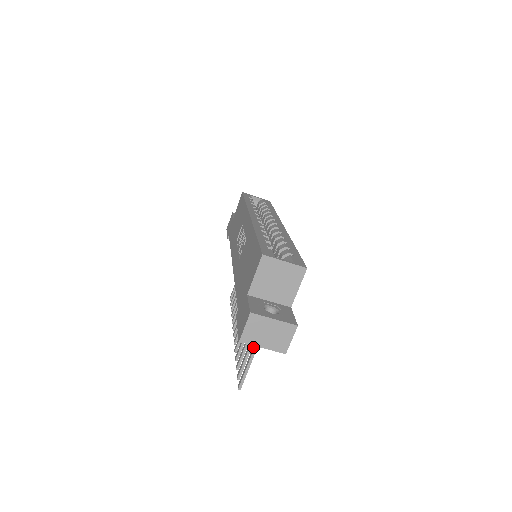
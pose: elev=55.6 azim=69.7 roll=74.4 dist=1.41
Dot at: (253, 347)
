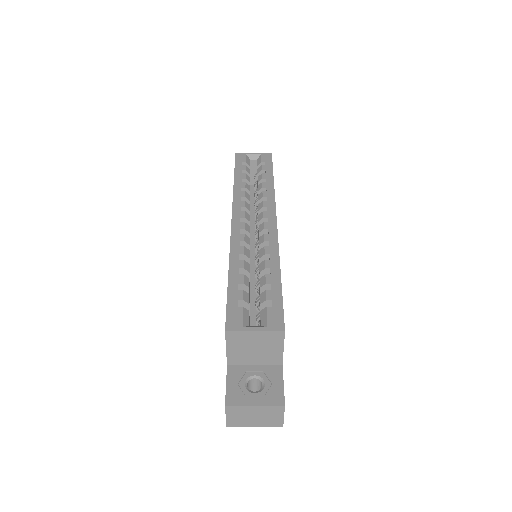
Dot at: occluded
